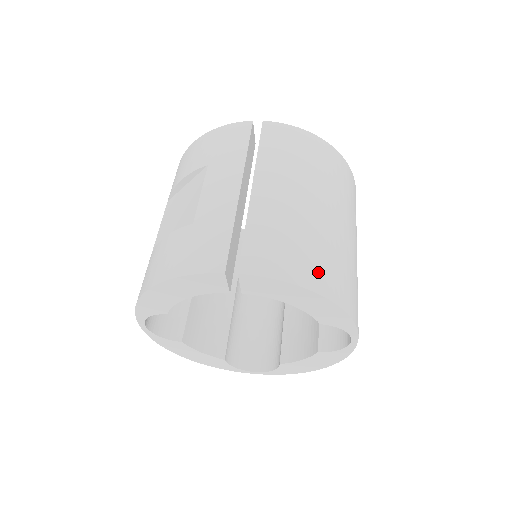
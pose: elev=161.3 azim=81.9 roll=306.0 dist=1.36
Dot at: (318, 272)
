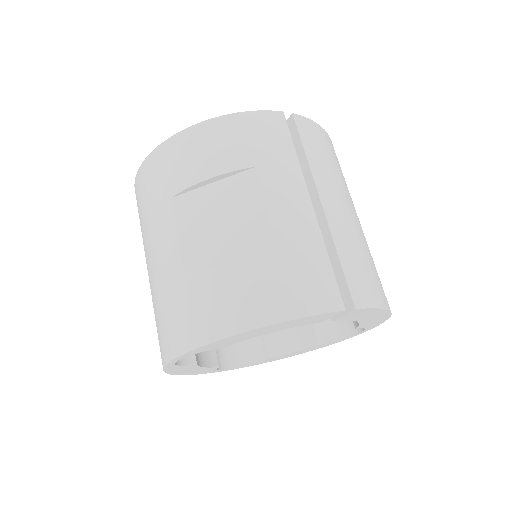
Dot at: (383, 290)
